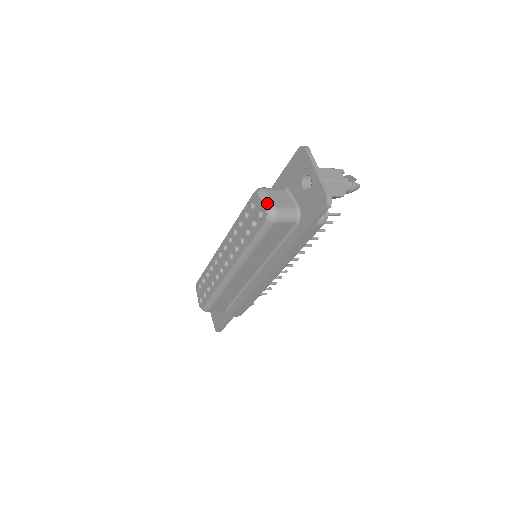
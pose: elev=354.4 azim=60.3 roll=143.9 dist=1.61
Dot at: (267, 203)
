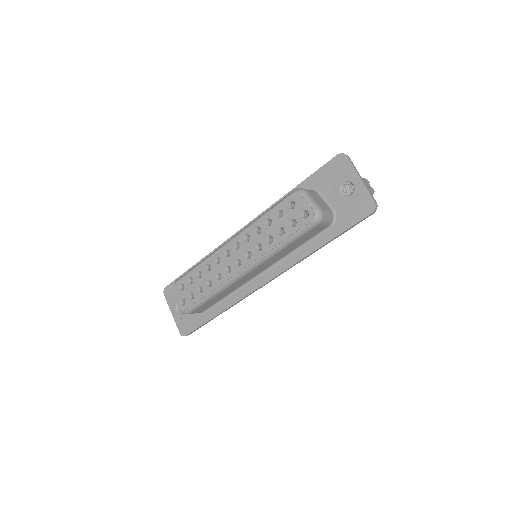
Dot at: (313, 204)
